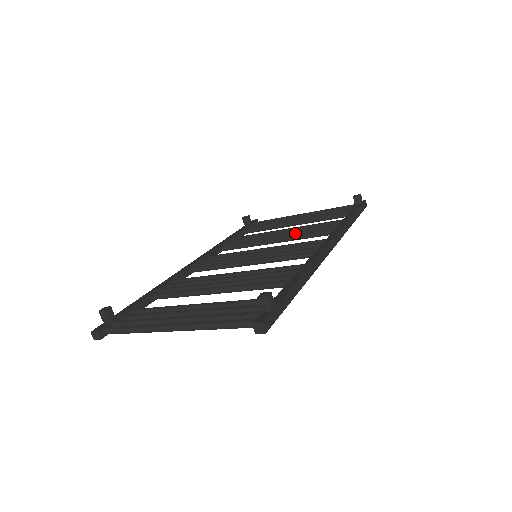
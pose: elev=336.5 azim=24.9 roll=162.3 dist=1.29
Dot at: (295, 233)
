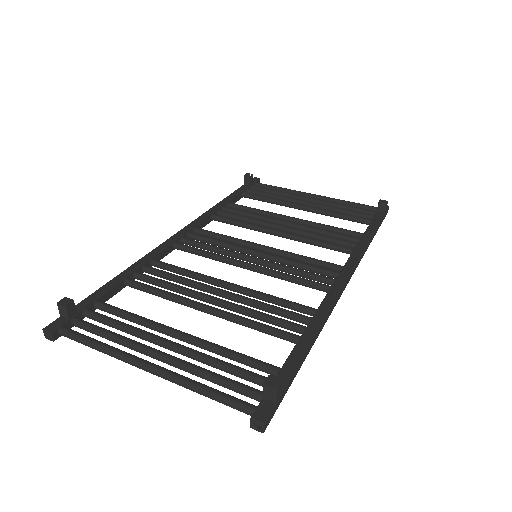
Dot at: (305, 232)
